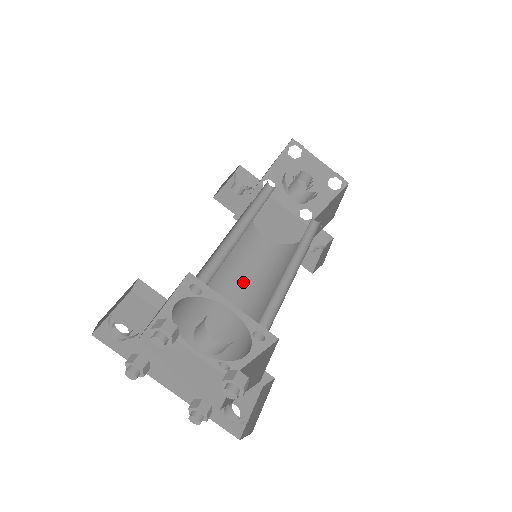
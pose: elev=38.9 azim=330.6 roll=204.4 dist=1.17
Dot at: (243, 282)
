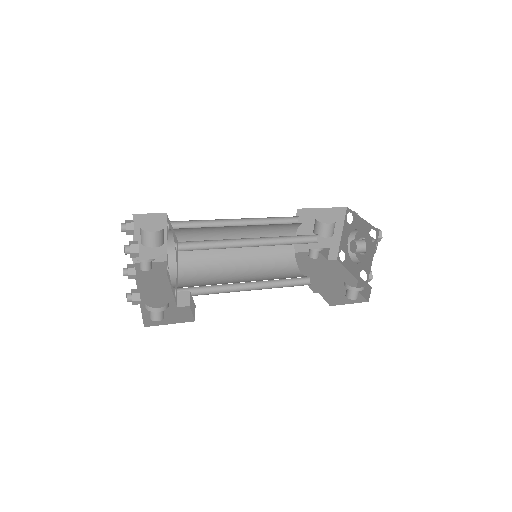
Dot at: (248, 280)
